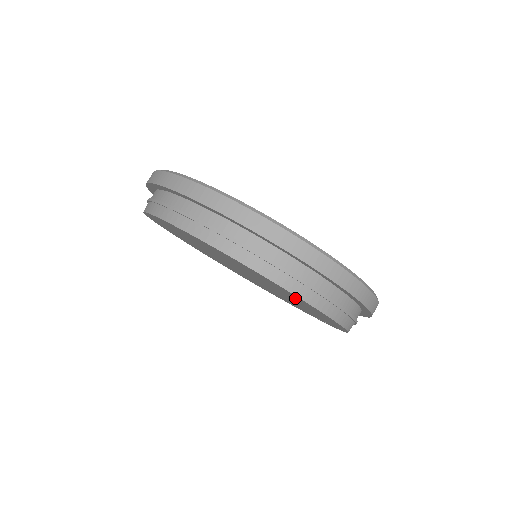
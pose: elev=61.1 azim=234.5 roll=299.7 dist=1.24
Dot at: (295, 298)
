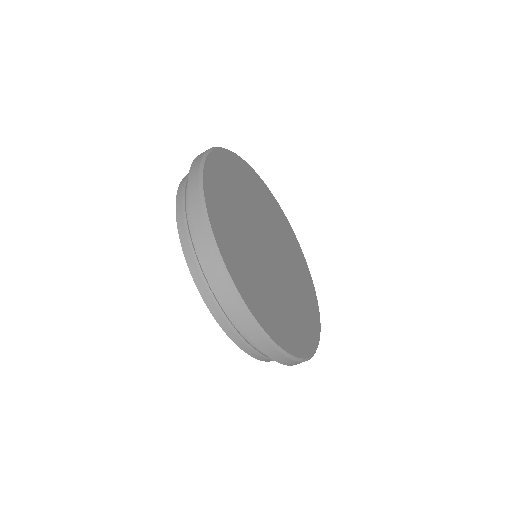
Dot at: occluded
